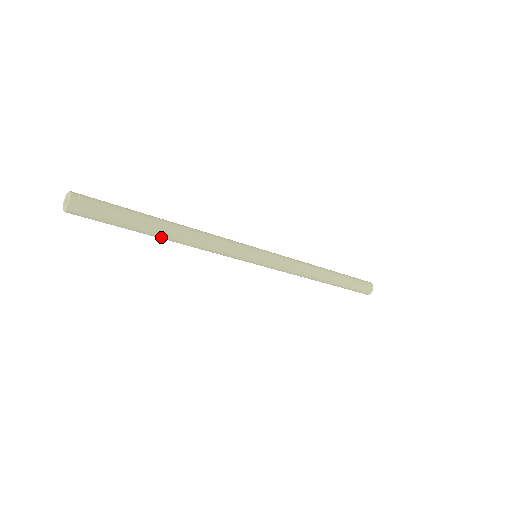
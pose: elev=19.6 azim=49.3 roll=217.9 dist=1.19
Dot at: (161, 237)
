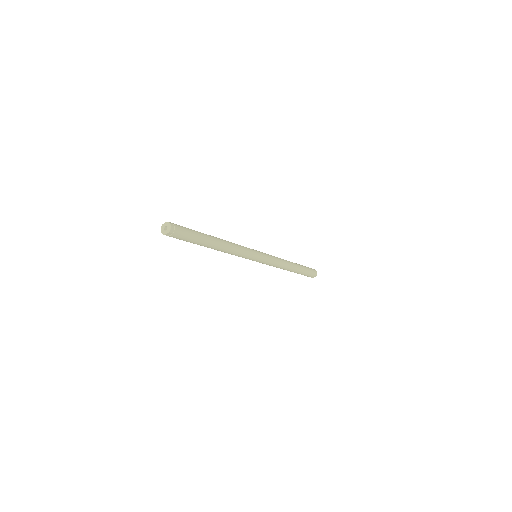
Dot at: (208, 247)
